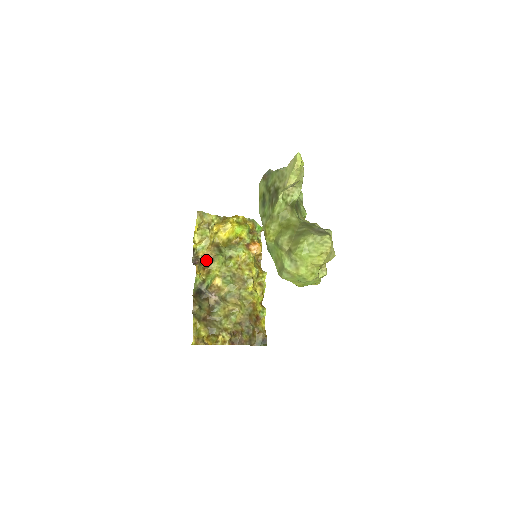
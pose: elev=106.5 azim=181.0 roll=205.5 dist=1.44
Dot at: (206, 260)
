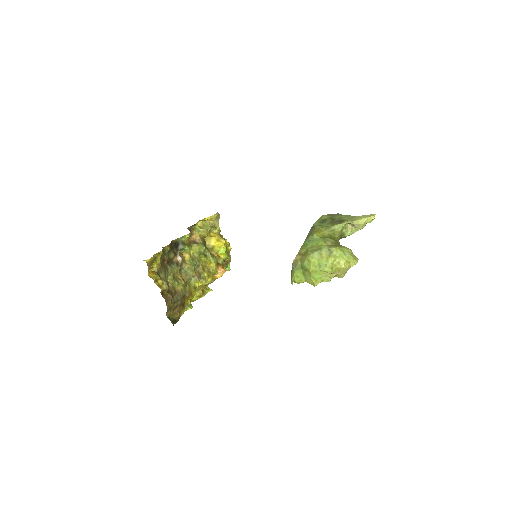
Dot at: (191, 239)
